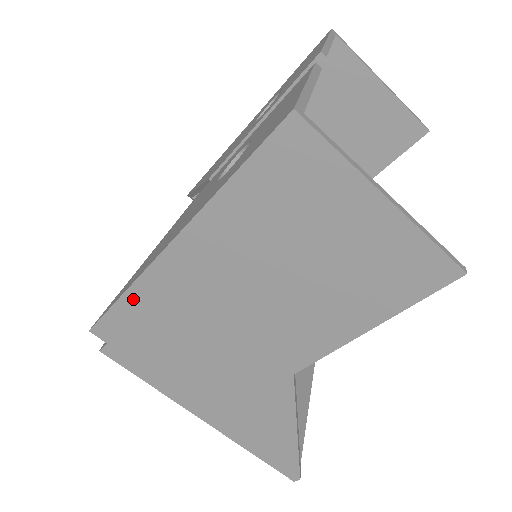
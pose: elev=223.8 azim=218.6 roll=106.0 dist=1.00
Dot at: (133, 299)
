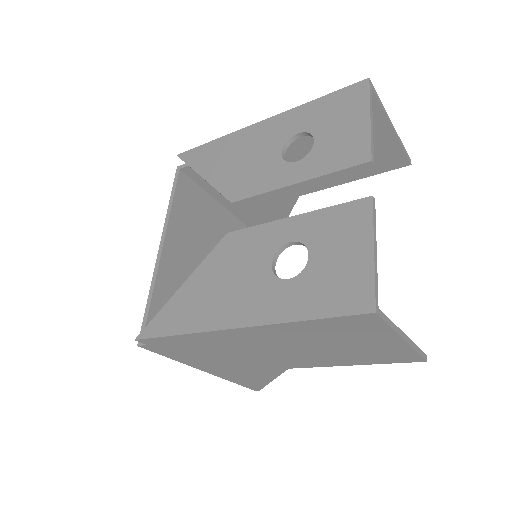
Dot at: (187, 337)
